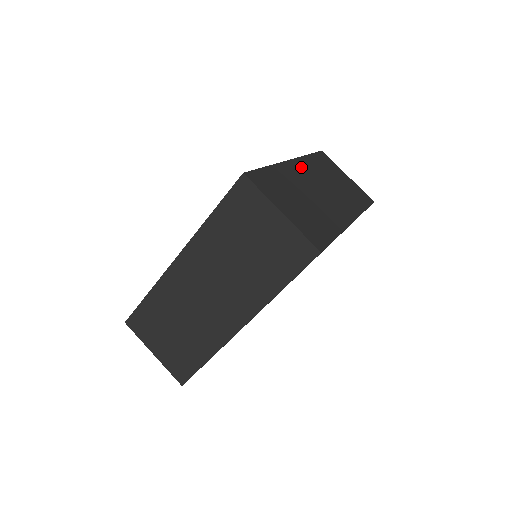
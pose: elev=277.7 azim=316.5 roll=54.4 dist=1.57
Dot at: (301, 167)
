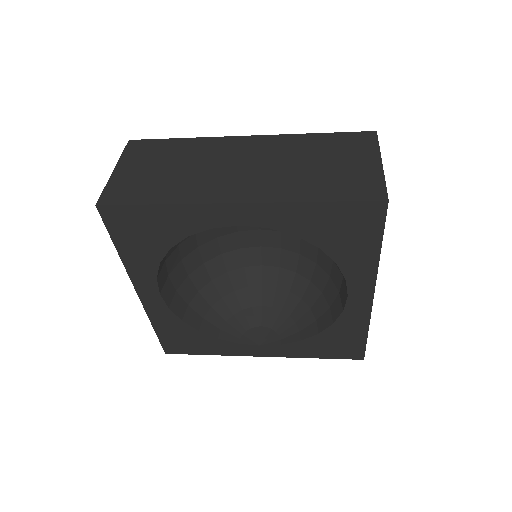
Dot at: (253, 143)
